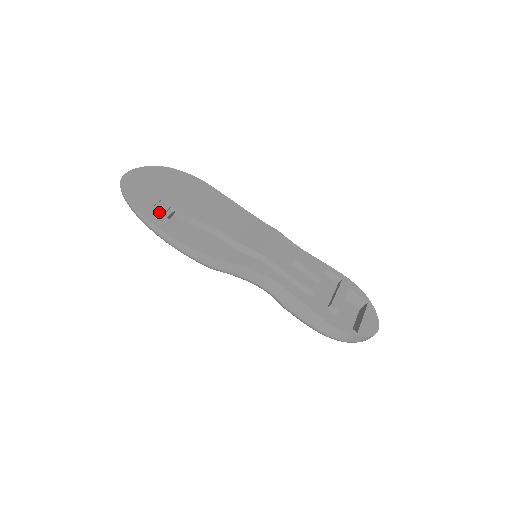
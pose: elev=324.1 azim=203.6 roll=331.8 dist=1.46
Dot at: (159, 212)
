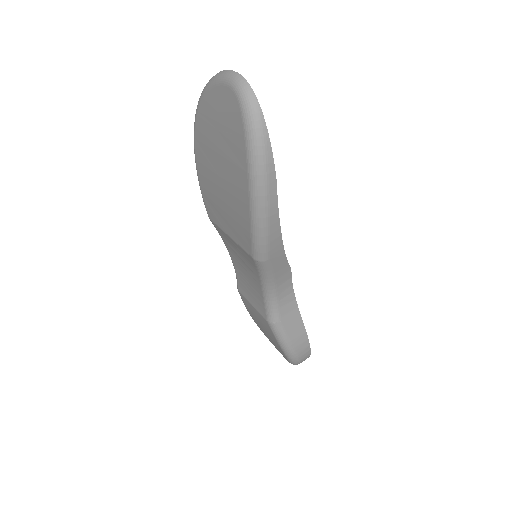
Dot at: occluded
